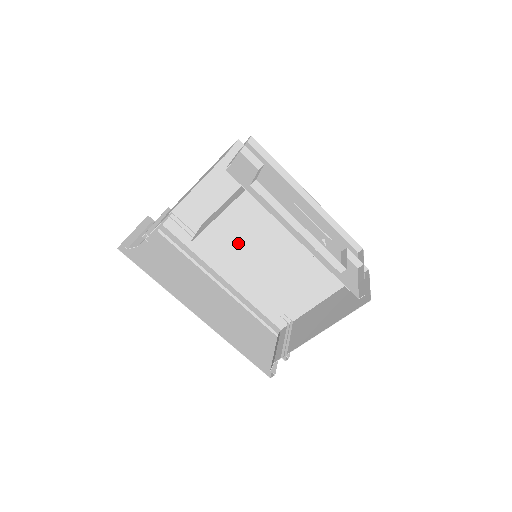
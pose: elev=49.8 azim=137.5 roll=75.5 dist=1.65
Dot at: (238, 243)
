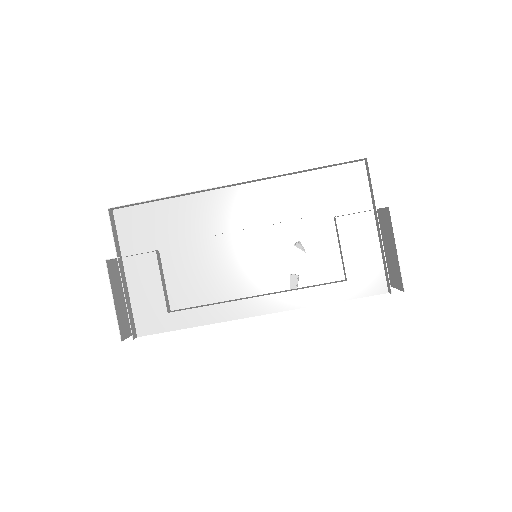
Dot at: occluded
